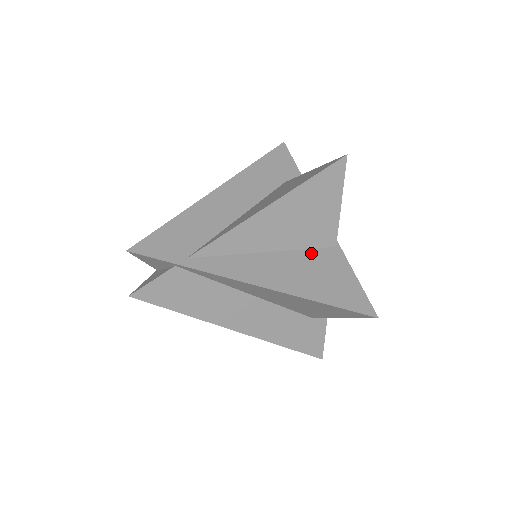
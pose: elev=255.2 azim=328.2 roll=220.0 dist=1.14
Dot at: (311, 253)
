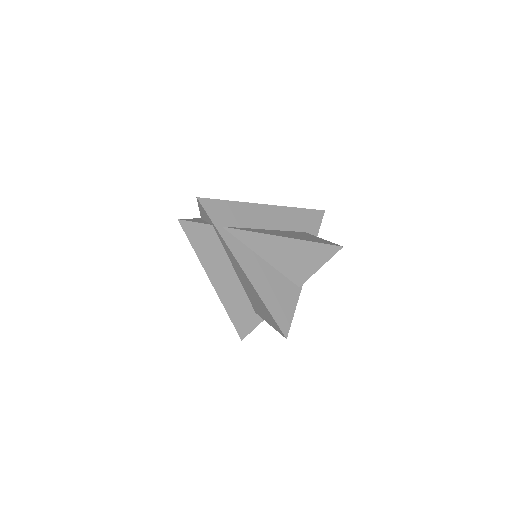
Dot at: (284, 279)
